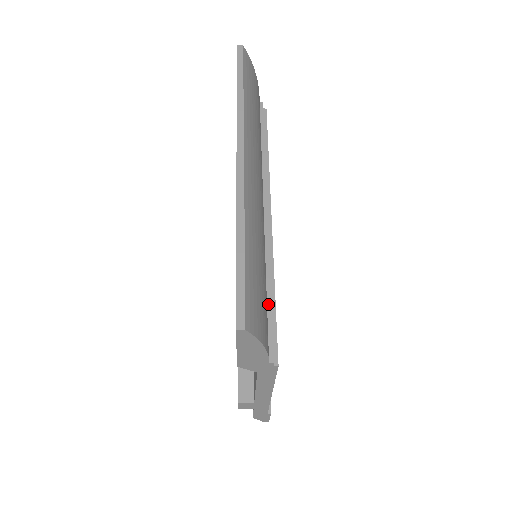
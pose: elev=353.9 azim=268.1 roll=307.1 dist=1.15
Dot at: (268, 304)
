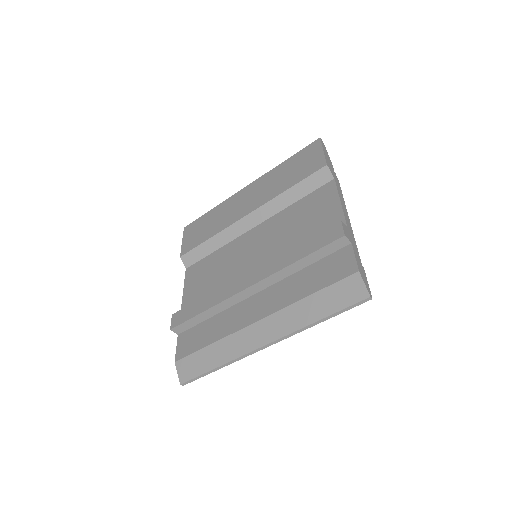
Dot at: occluded
